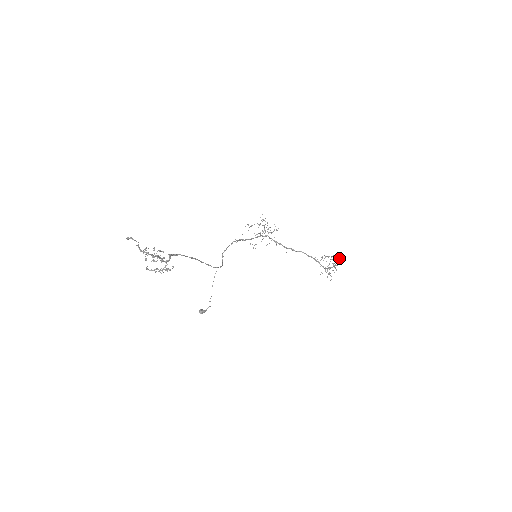
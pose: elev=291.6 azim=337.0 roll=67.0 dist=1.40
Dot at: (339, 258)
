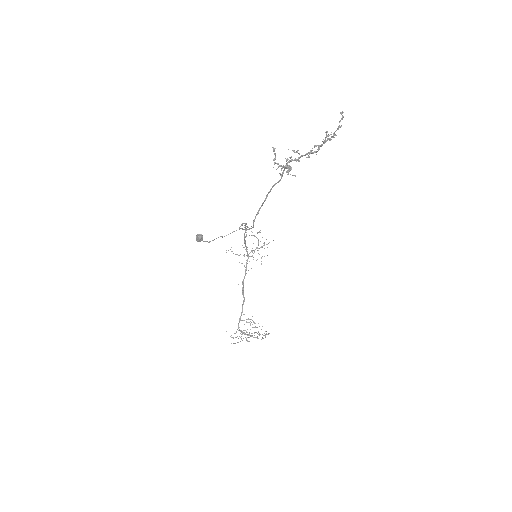
Dot at: occluded
